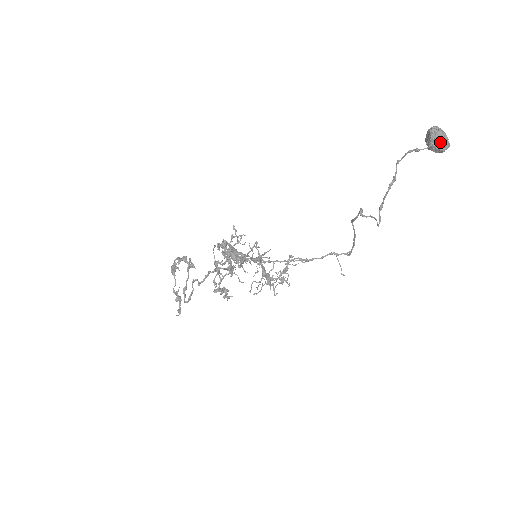
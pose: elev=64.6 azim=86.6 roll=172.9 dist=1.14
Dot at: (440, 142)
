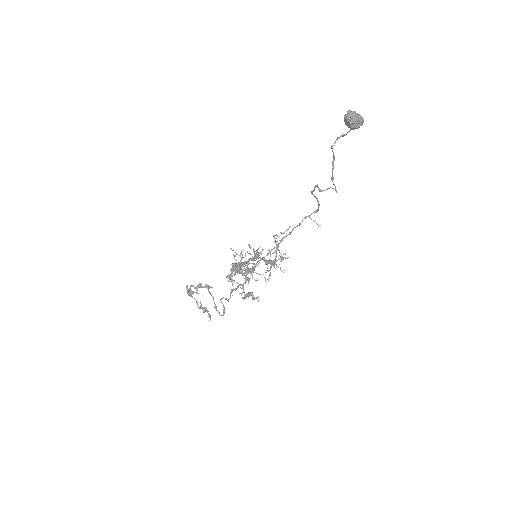
Dot at: (357, 122)
